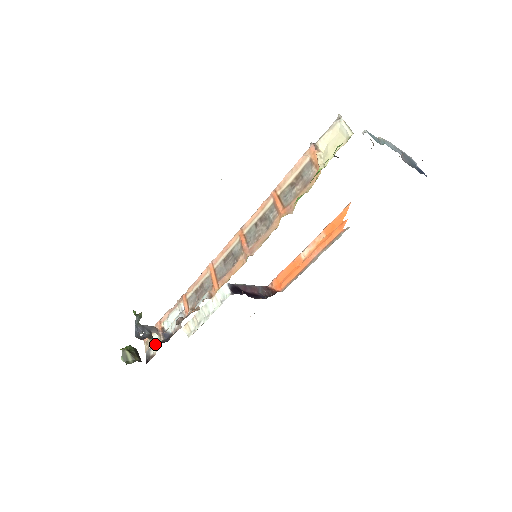
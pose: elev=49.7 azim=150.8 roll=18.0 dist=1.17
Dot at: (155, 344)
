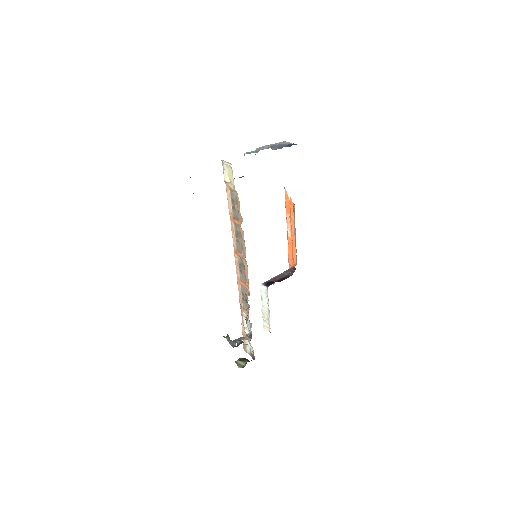
Dot at: (250, 346)
